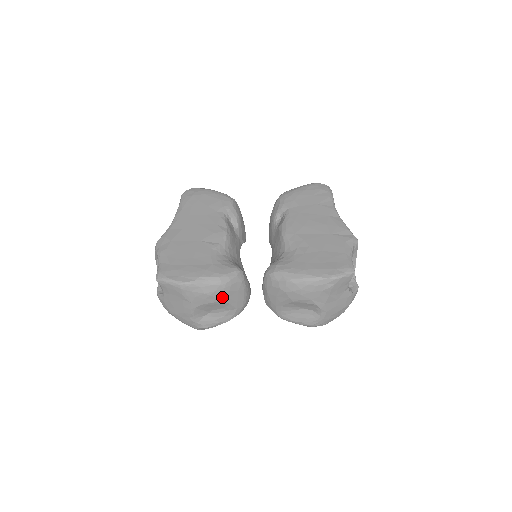
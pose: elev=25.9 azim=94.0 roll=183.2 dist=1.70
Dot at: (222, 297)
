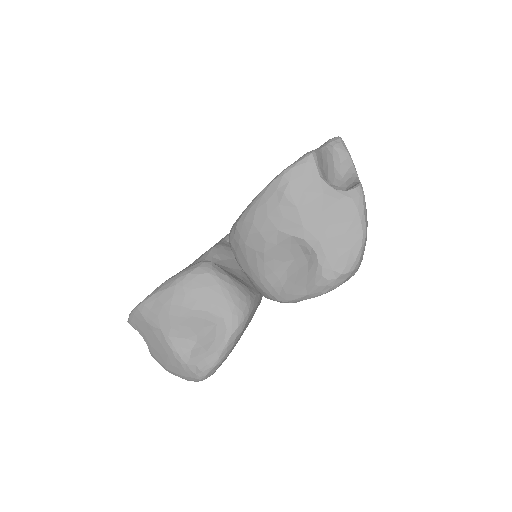
Dot at: (188, 302)
